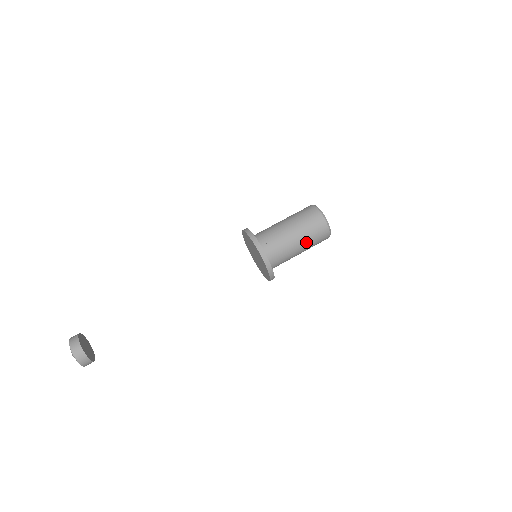
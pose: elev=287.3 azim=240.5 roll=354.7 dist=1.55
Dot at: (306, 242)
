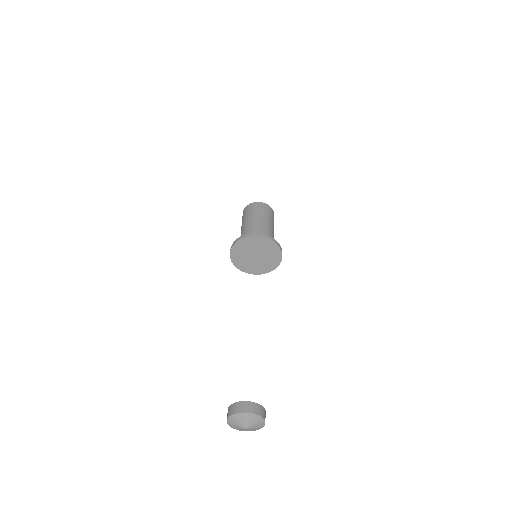
Dot at: (271, 221)
